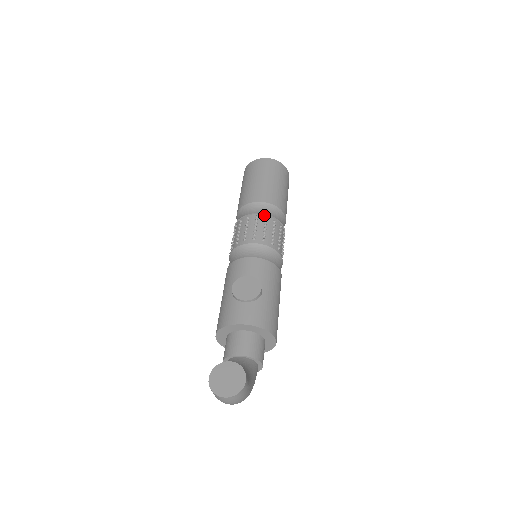
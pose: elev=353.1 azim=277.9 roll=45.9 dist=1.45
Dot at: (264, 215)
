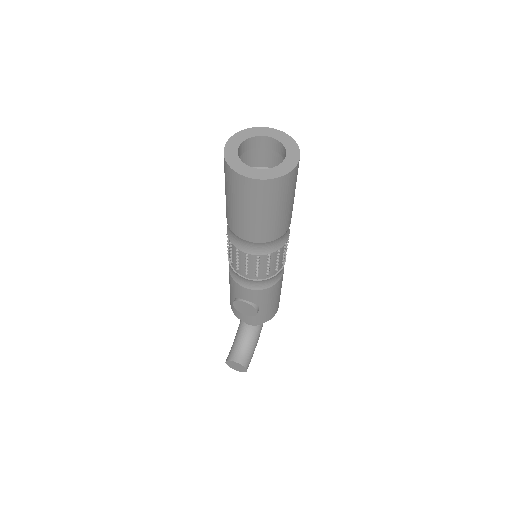
Dot at: (255, 254)
